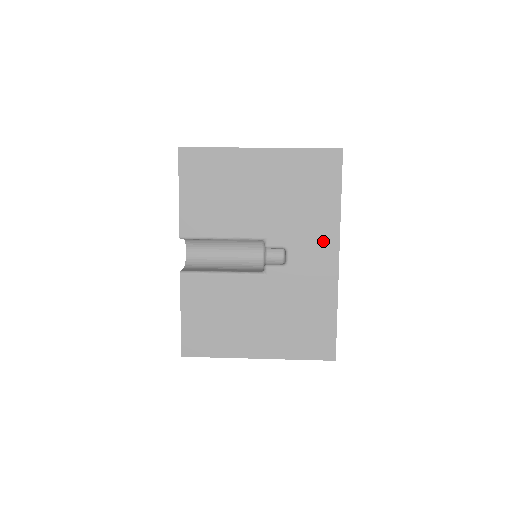
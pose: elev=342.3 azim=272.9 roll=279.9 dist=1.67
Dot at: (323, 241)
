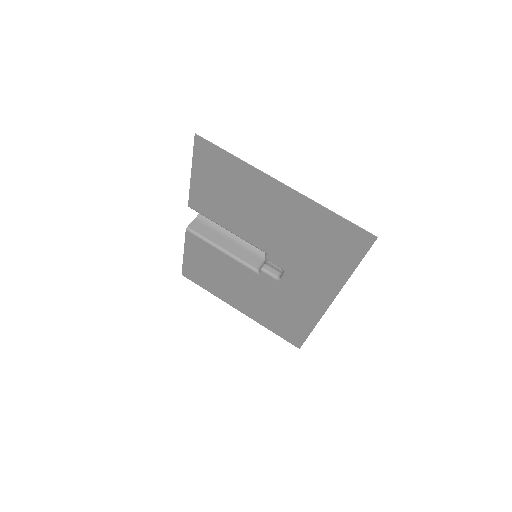
Dot at: (320, 287)
